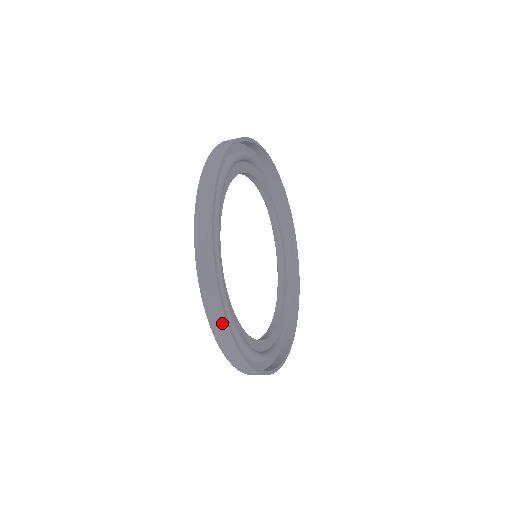
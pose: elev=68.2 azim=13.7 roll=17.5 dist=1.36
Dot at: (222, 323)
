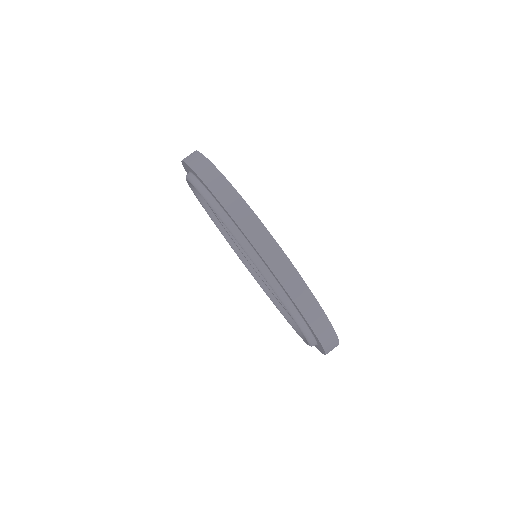
Dot at: occluded
